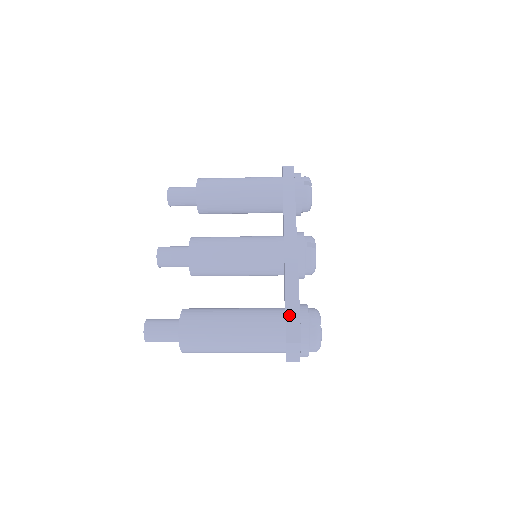
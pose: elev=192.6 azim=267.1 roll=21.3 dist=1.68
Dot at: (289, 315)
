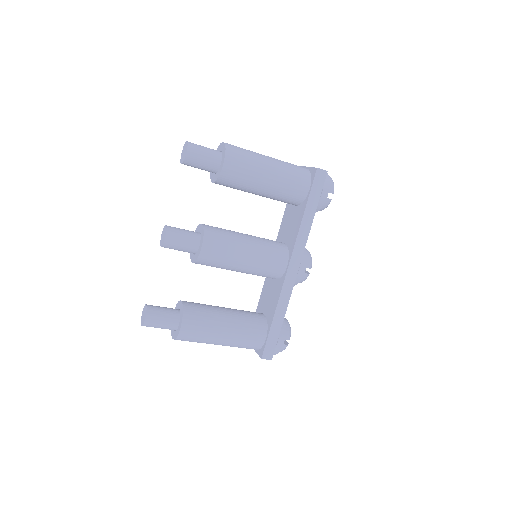
Dot at: (270, 337)
